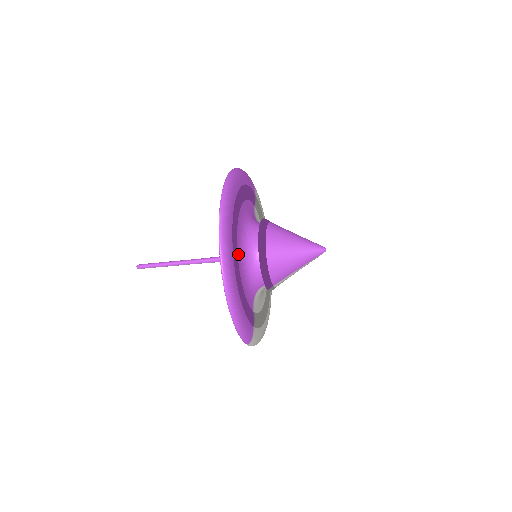
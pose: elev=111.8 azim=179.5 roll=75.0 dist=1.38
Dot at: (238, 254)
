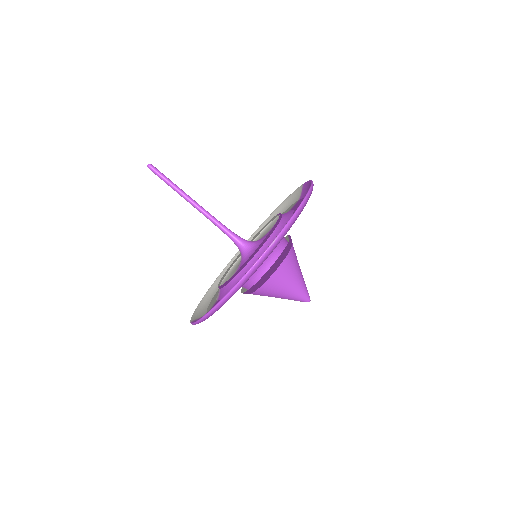
Dot at: occluded
